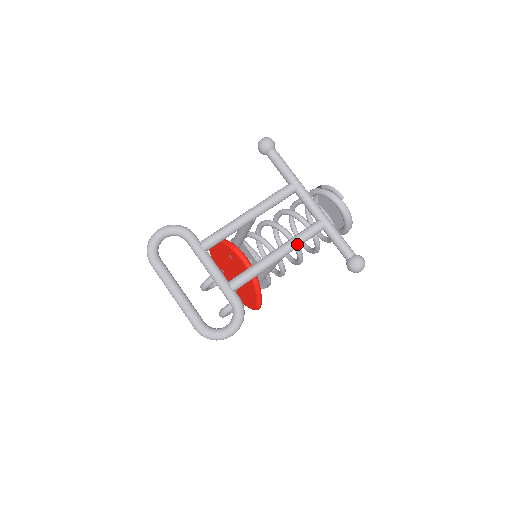
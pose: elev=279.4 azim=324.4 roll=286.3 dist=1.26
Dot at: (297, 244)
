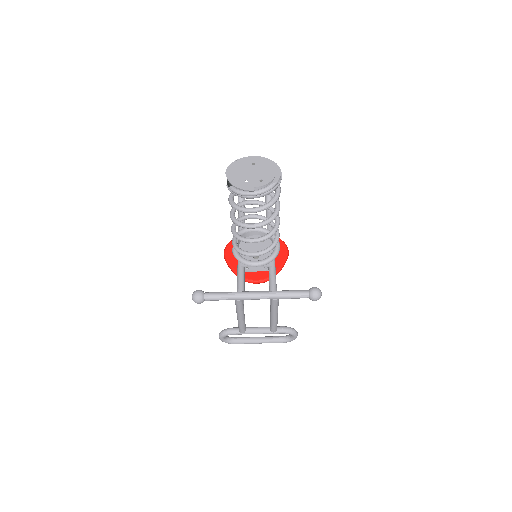
Dot at: (277, 310)
